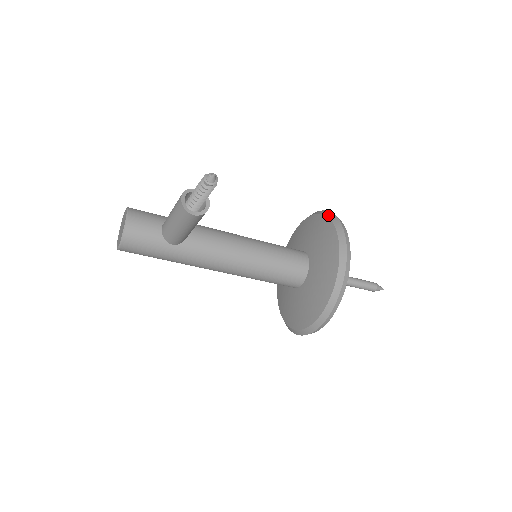
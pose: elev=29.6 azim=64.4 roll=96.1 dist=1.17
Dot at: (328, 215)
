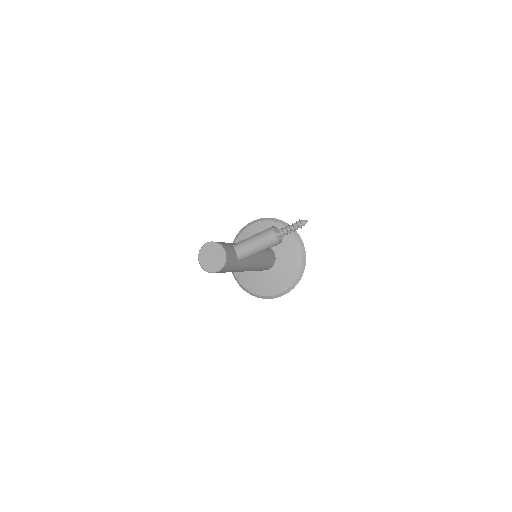
Dot at: (279, 222)
